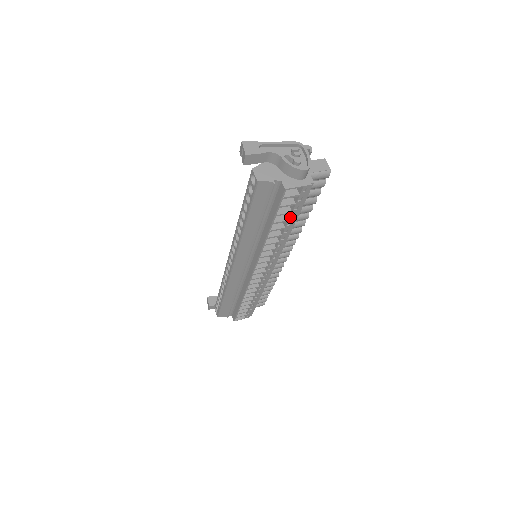
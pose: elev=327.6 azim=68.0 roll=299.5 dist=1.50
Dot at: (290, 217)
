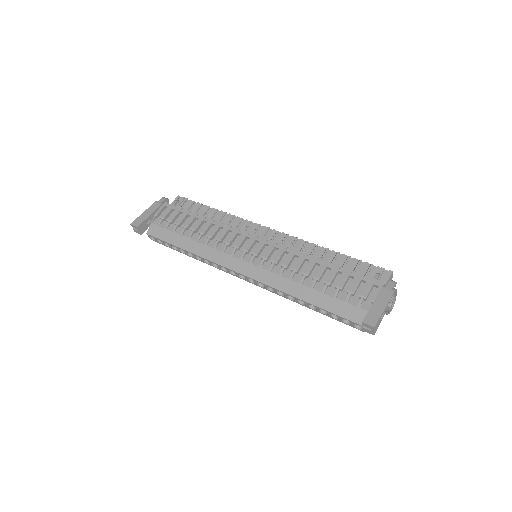
Dot at: occluded
